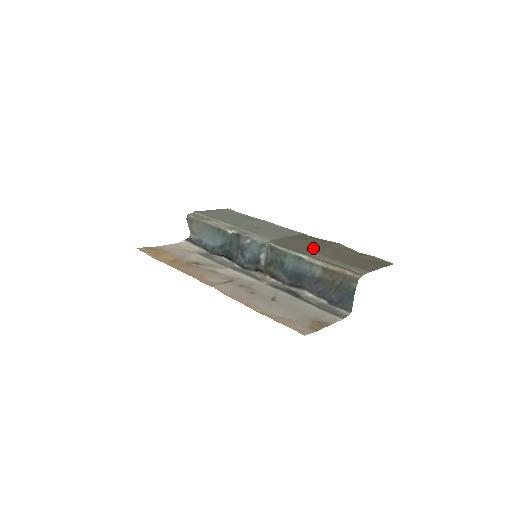
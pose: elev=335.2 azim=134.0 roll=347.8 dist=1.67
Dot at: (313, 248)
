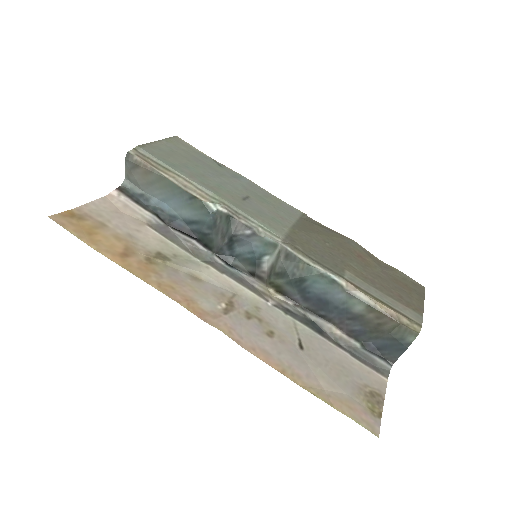
Dot at: (338, 257)
